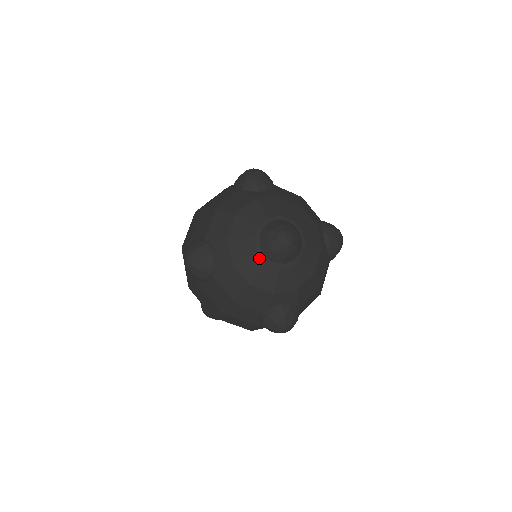
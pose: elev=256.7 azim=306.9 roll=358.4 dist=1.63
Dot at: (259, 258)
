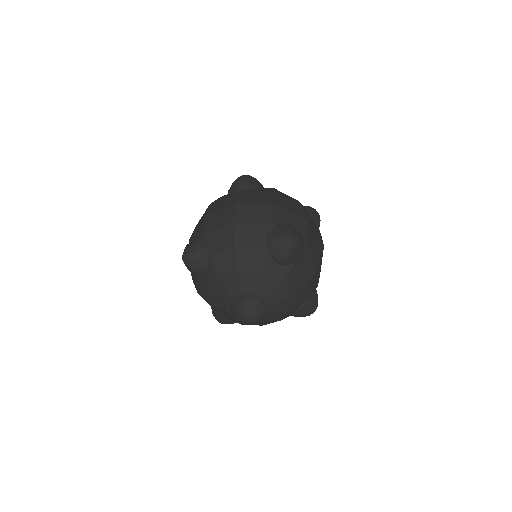
Dot at: occluded
